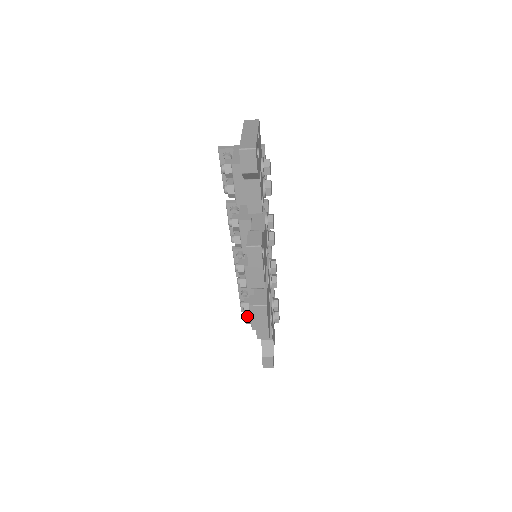
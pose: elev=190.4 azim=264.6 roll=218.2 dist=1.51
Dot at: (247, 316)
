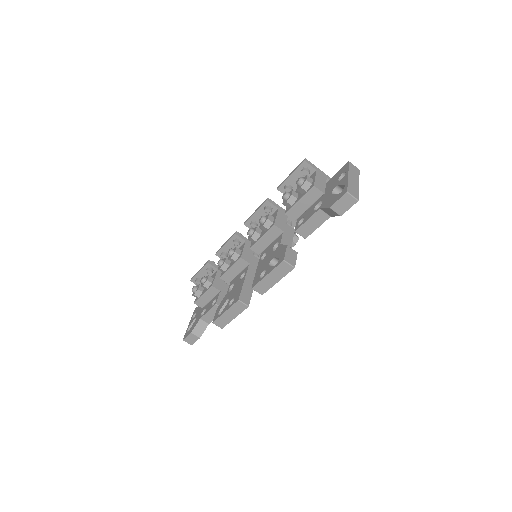
Dot at: (199, 291)
